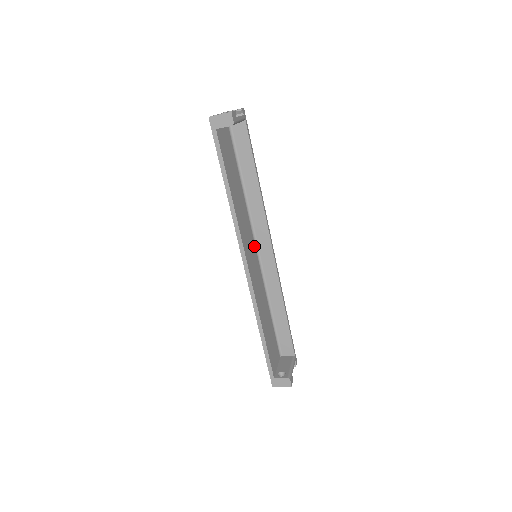
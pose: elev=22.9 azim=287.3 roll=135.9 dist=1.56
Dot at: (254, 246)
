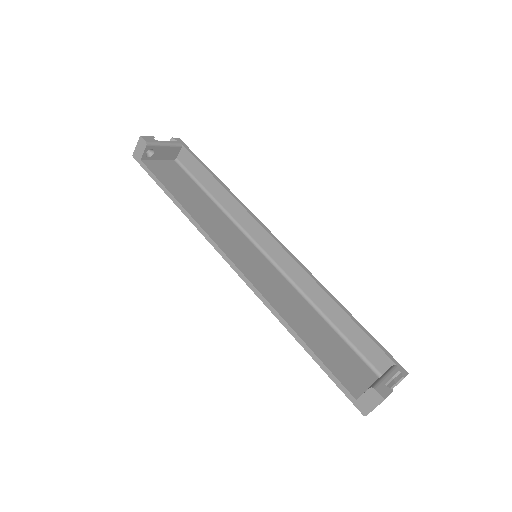
Dot at: (256, 250)
